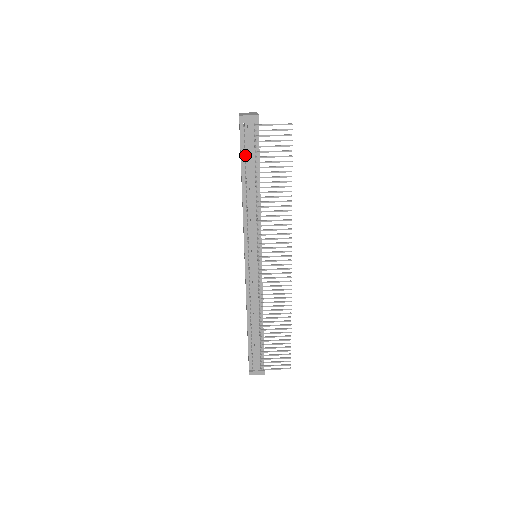
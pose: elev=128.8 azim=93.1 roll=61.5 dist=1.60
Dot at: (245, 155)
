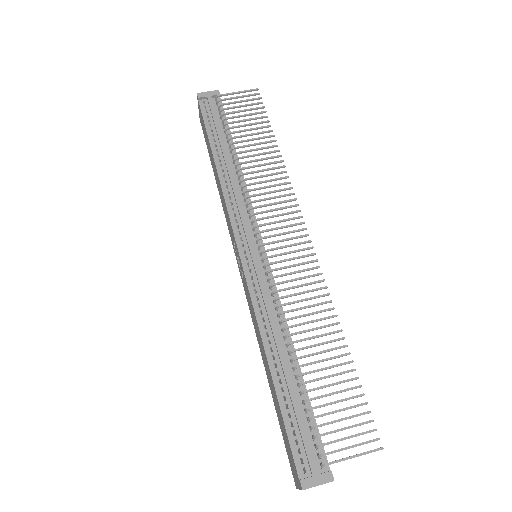
Dot at: occluded
